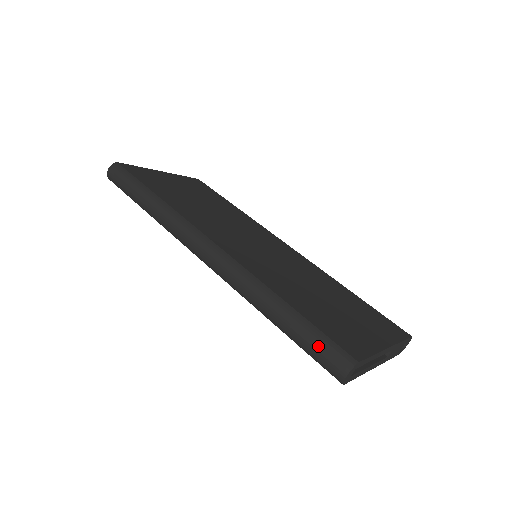
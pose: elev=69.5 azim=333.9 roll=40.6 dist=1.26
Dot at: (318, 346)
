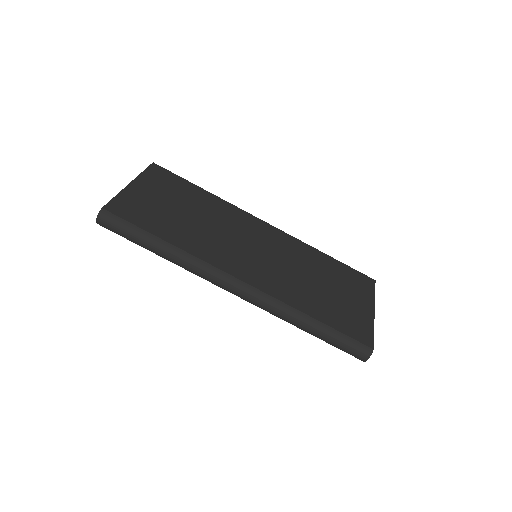
Dot at: (346, 346)
